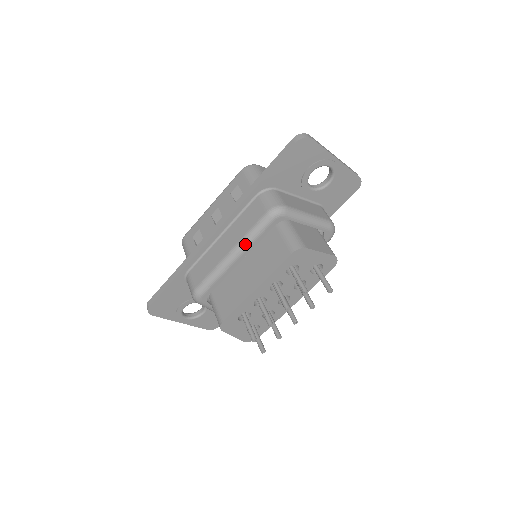
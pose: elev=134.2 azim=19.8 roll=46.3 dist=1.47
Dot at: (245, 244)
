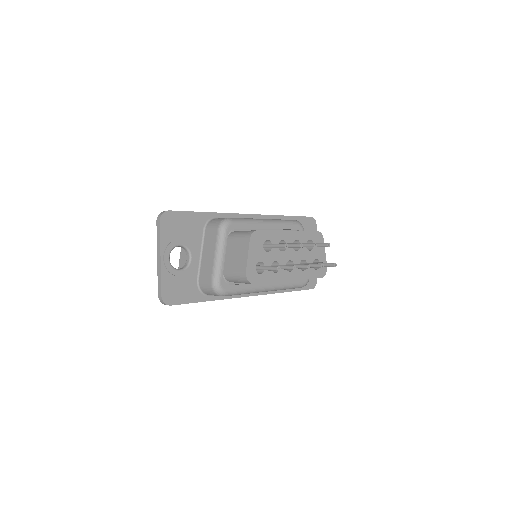
Dot at: (277, 221)
